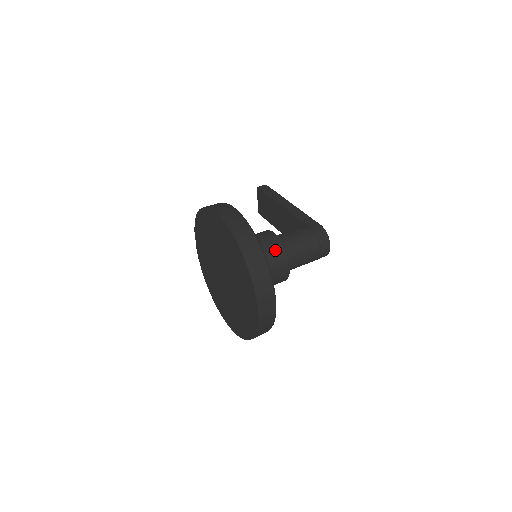
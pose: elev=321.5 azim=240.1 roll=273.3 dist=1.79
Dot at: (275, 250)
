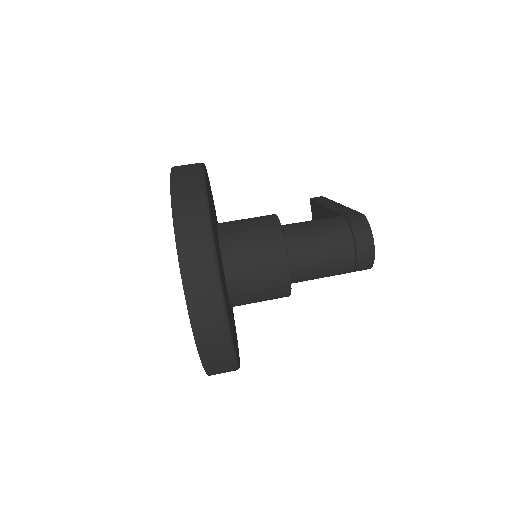
Dot at: (264, 231)
